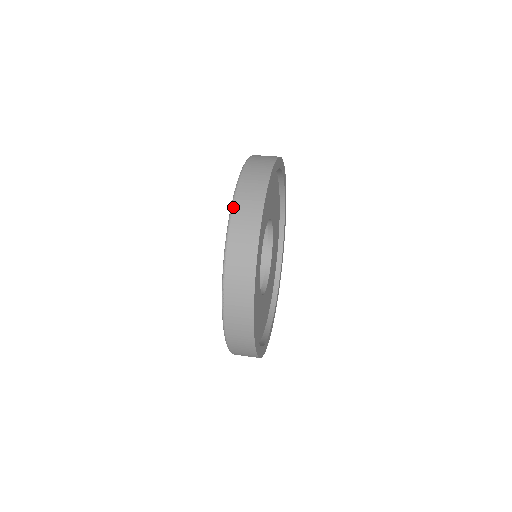
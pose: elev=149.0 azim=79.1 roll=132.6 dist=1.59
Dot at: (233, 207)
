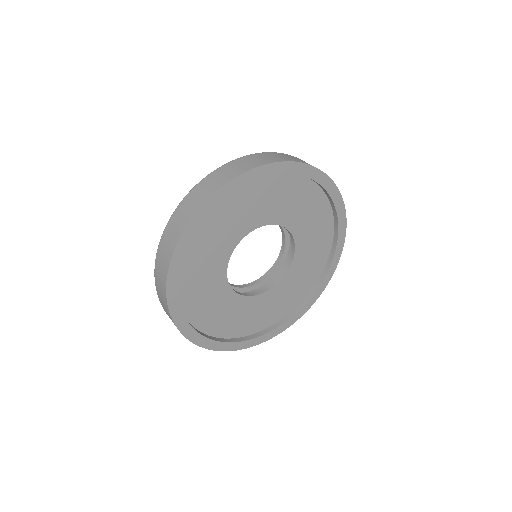
Dot at: (287, 154)
